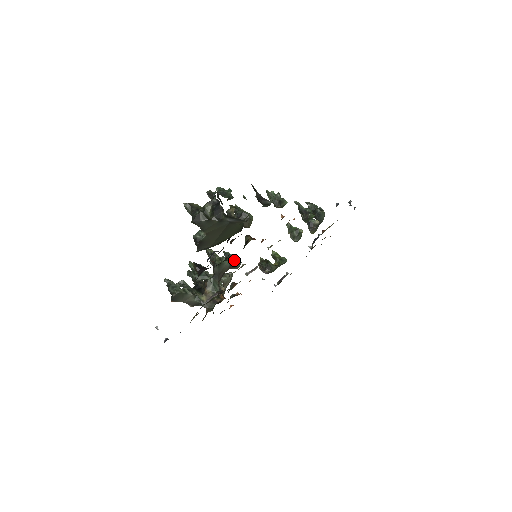
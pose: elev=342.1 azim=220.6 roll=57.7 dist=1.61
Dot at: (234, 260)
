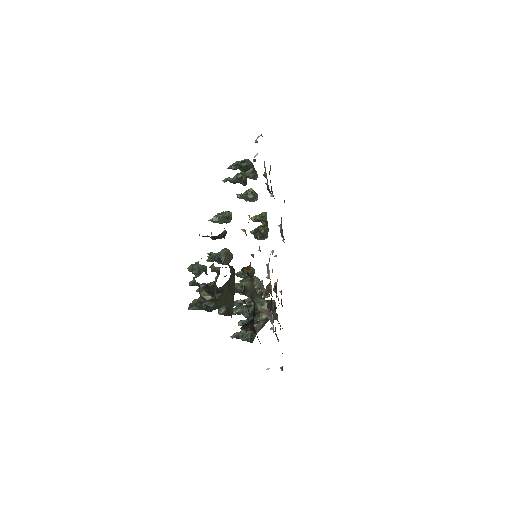
Dot at: occluded
